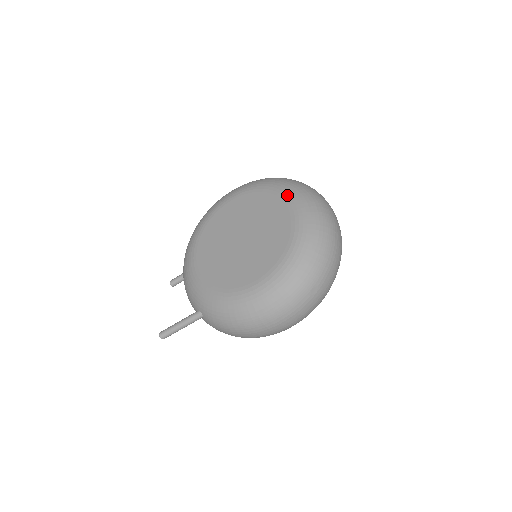
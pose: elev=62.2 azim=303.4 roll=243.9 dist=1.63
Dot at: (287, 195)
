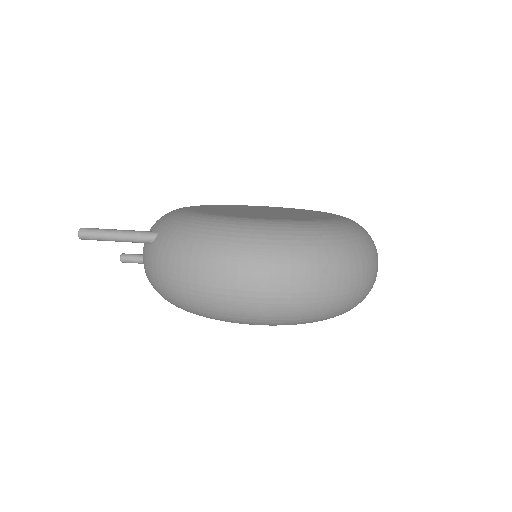
Dot at: occluded
